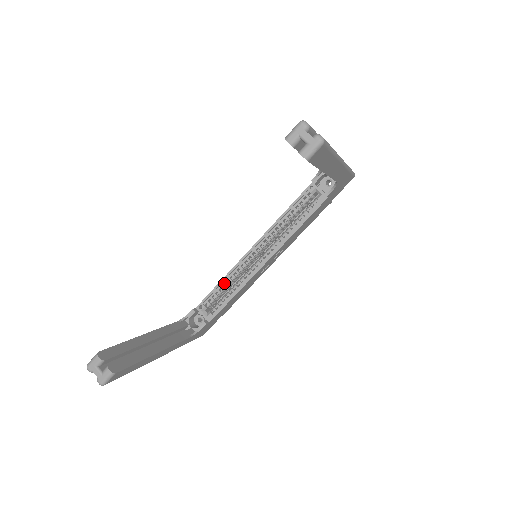
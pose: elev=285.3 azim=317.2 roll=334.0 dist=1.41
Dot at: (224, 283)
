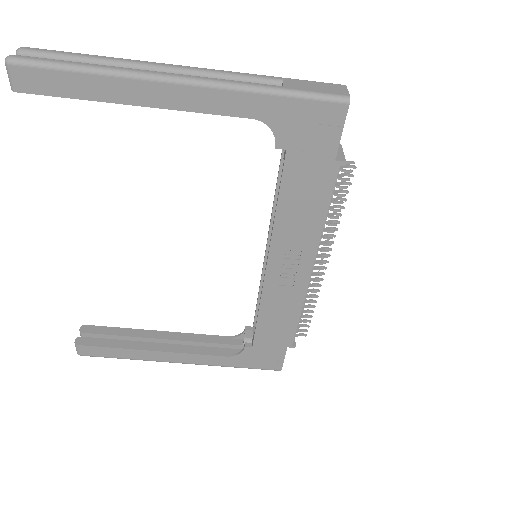
Dot at: occluded
